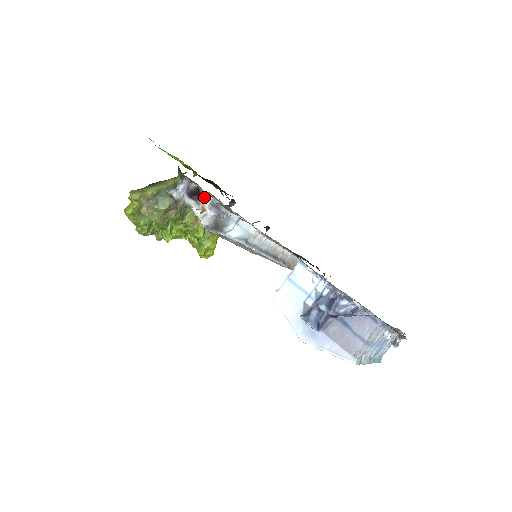
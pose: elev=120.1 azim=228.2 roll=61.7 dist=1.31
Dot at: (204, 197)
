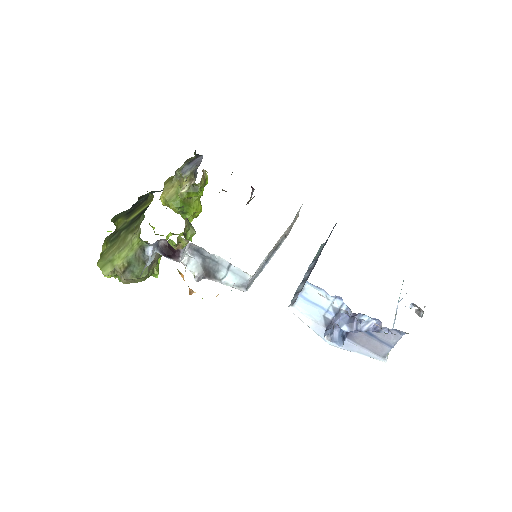
Dot at: (180, 253)
